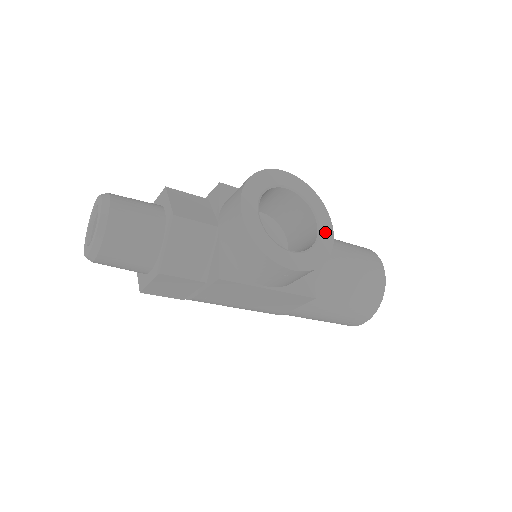
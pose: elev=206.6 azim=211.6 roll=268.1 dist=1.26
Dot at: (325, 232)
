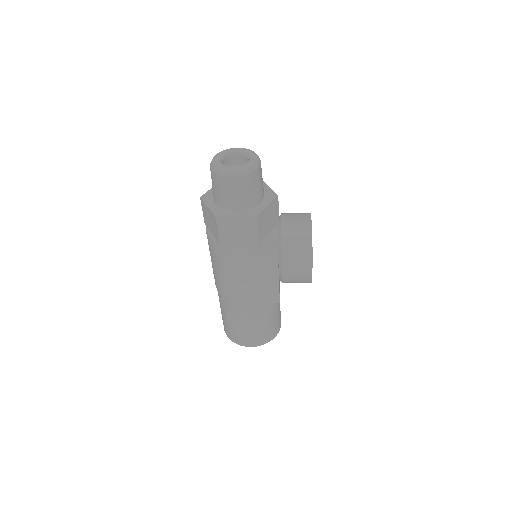
Dot at: occluded
